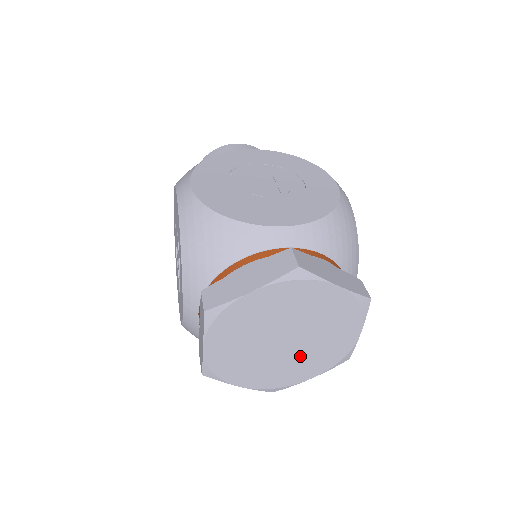
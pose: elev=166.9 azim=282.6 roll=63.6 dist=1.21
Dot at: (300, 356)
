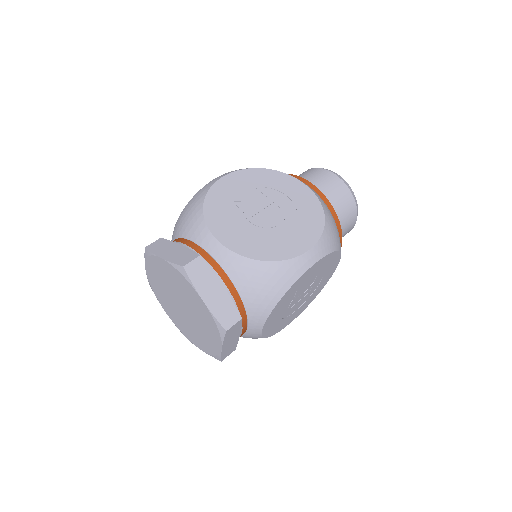
Dot at: (191, 326)
